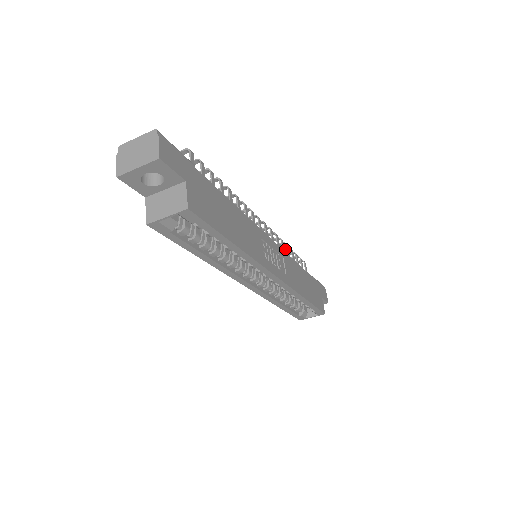
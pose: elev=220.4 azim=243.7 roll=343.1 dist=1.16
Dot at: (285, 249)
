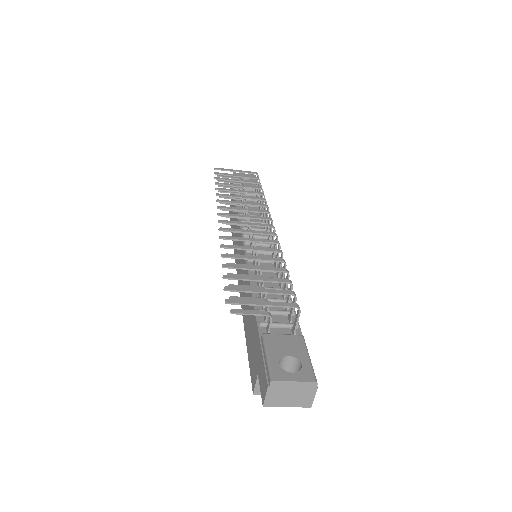
Dot at: (257, 188)
